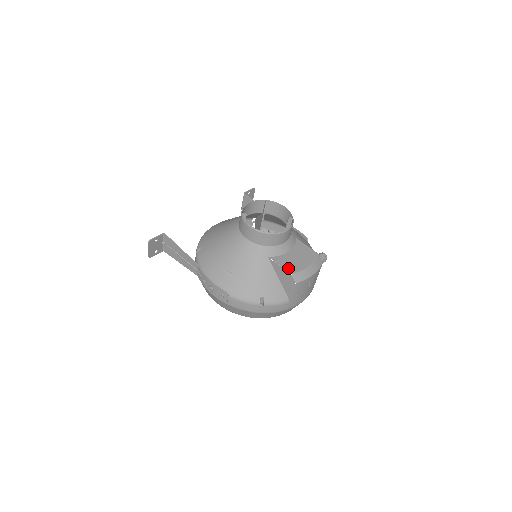
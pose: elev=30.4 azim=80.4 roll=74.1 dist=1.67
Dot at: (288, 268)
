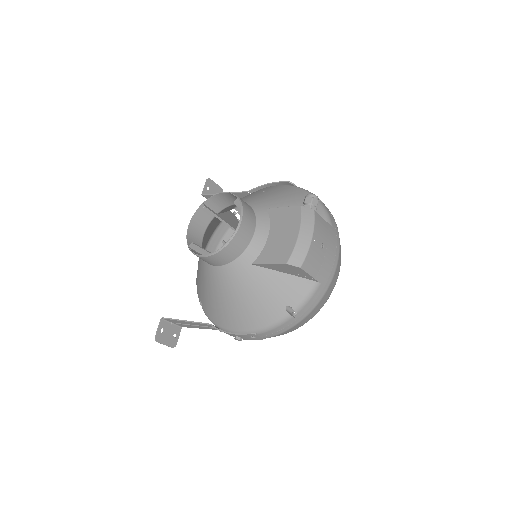
Dot at: (278, 259)
